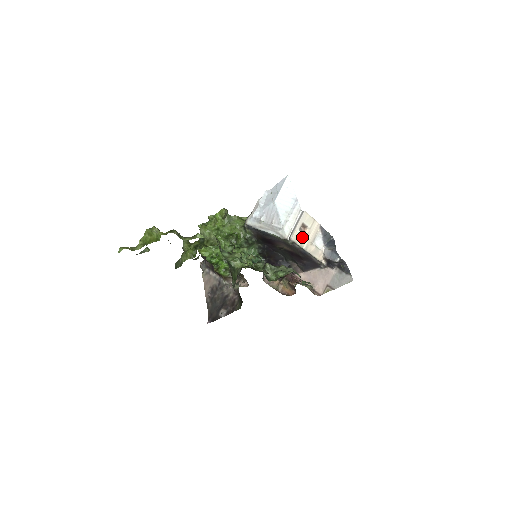
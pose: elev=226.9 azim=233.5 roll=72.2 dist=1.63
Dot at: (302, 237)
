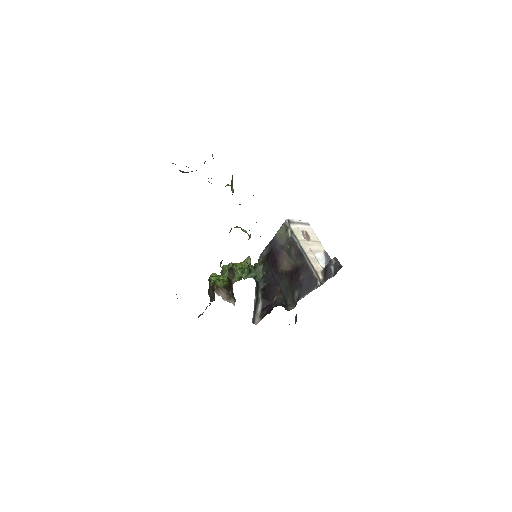
Dot at: (302, 237)
